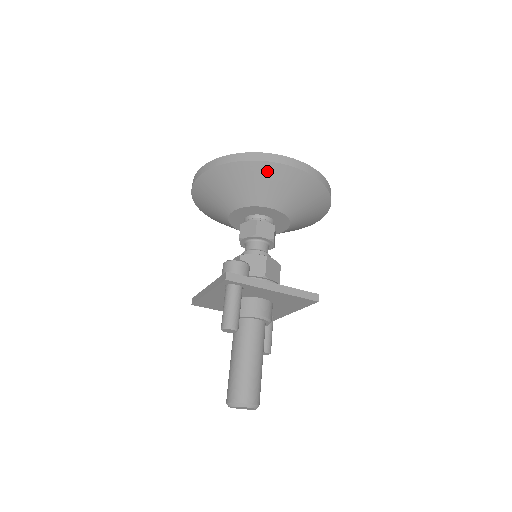
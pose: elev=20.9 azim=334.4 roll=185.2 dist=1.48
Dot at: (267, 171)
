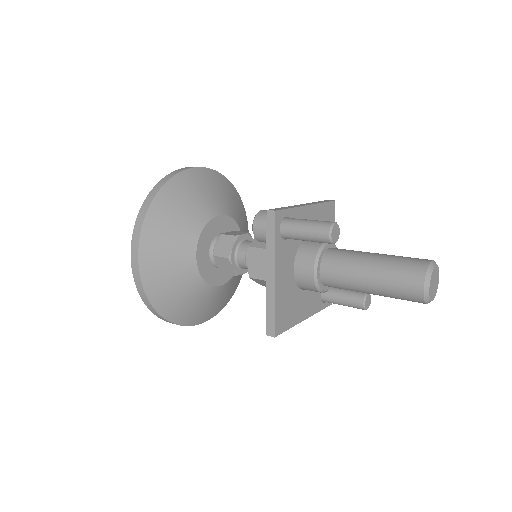
Dot at: (185, 183)
